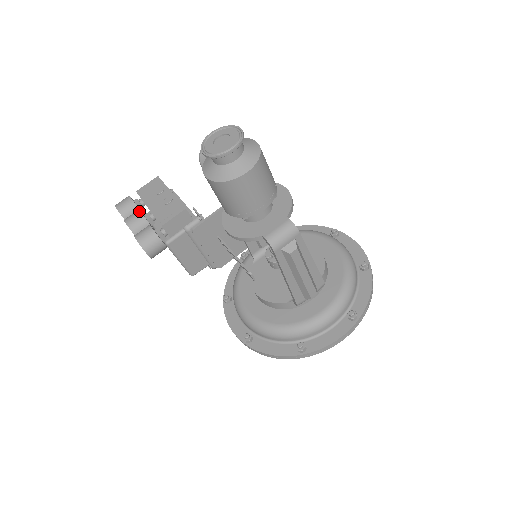
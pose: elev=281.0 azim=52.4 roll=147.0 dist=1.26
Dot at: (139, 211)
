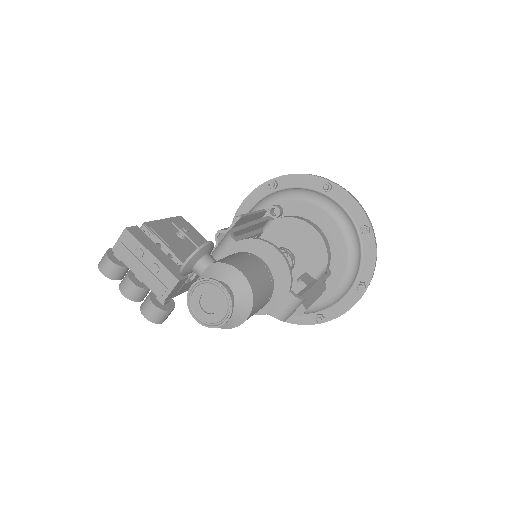
Dot at: (130, 282)
